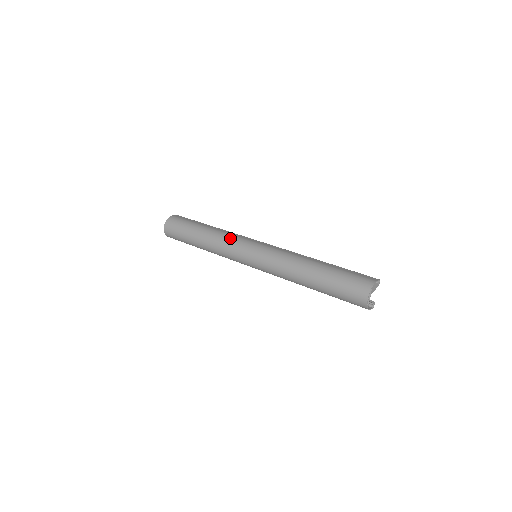
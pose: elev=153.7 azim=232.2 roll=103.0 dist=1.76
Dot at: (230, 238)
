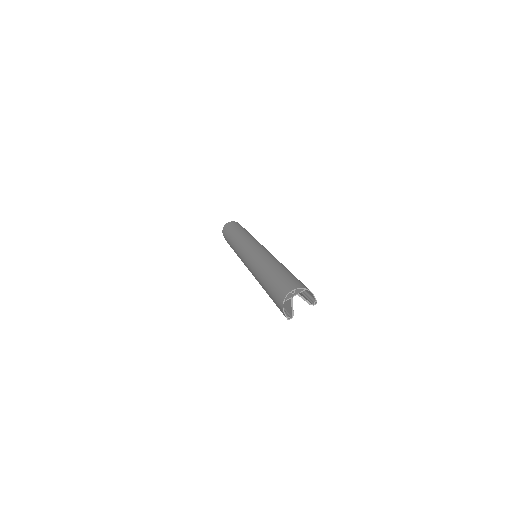
Dot at: occluded
